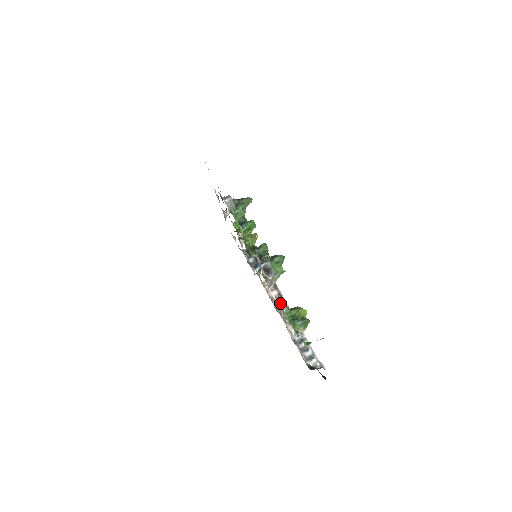
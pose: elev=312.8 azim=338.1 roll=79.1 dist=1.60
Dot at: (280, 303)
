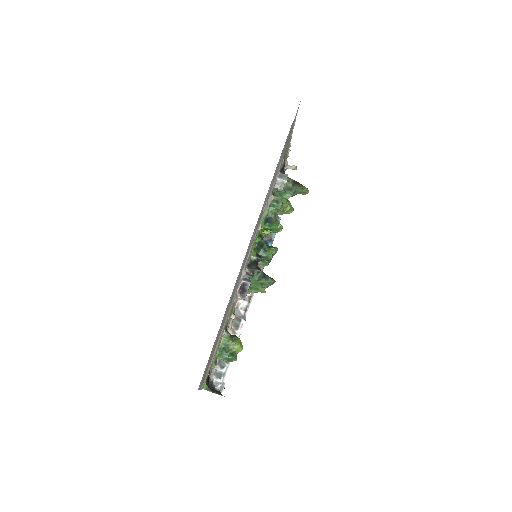
Dot at: occluded
